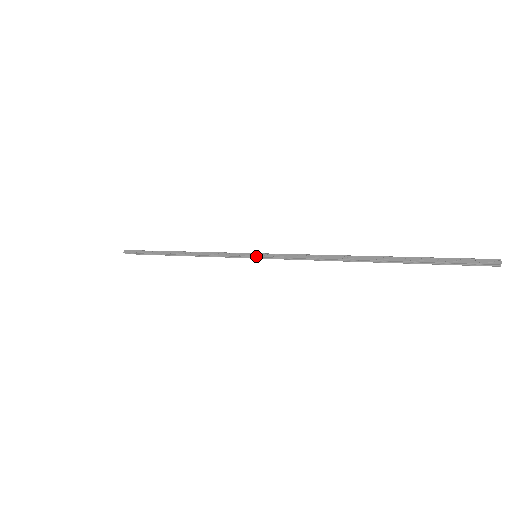
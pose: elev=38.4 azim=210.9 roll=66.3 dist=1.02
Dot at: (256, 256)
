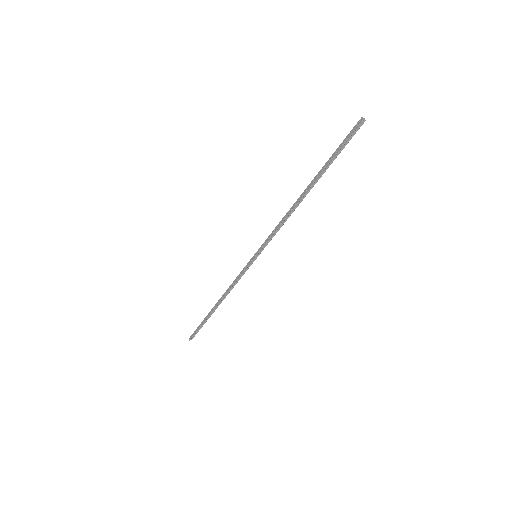
Dot at: (255, 256)
